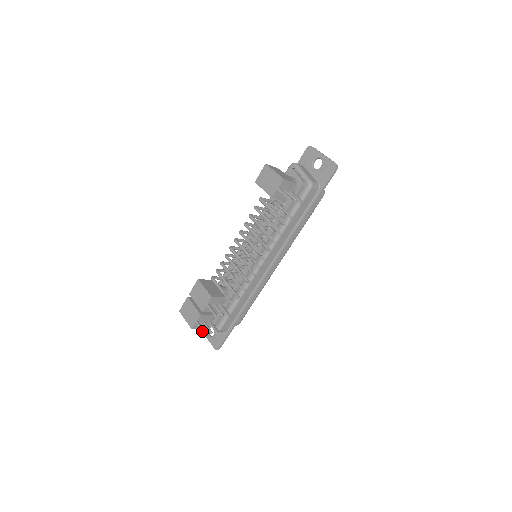
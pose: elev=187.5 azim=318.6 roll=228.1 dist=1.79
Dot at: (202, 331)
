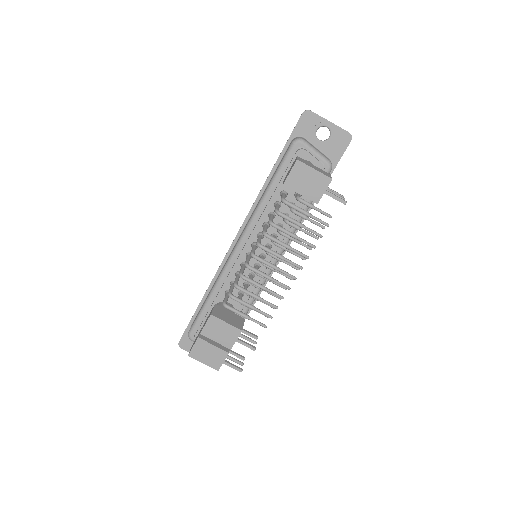
Dot at: (237, 370)
